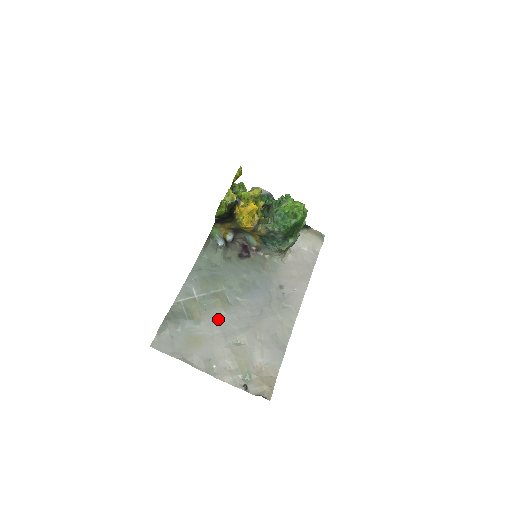
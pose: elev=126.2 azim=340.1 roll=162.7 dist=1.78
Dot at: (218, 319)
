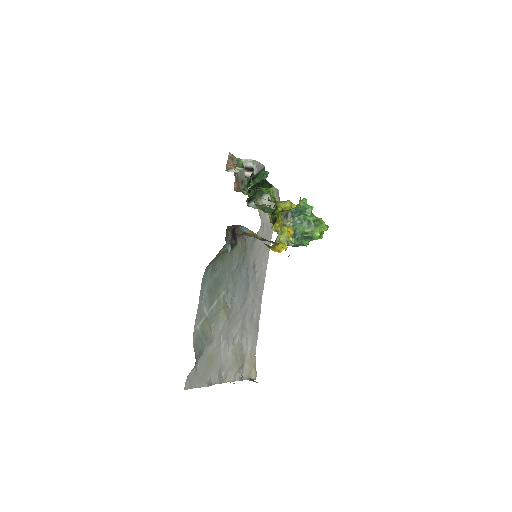
Dot at: (223, 329)
